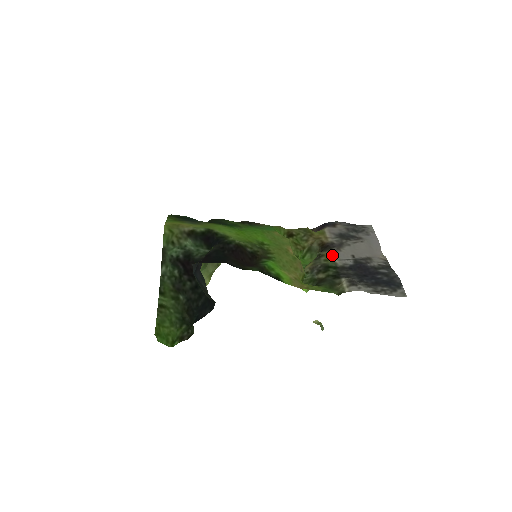
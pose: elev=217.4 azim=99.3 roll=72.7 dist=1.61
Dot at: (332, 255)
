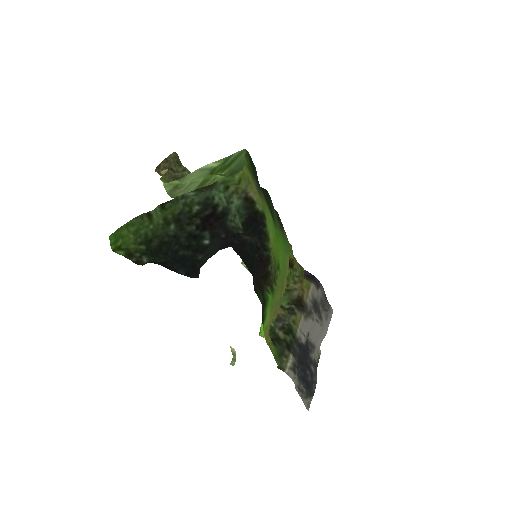
Dot at: (300, 320)
